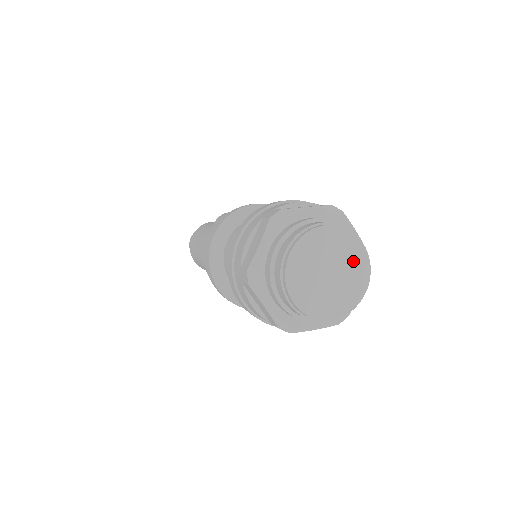
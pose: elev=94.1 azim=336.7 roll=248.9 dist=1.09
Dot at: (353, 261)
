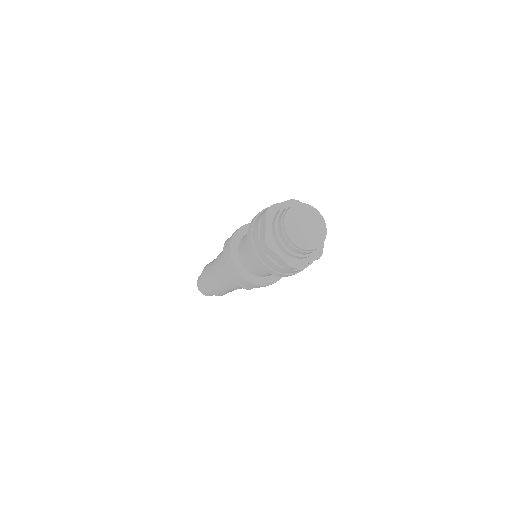
Dot at: (318, 232)
